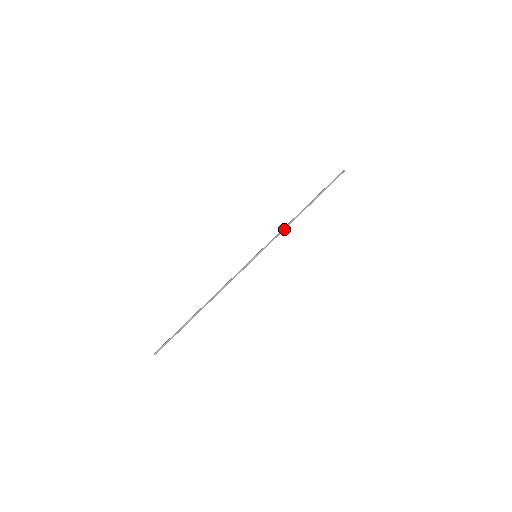
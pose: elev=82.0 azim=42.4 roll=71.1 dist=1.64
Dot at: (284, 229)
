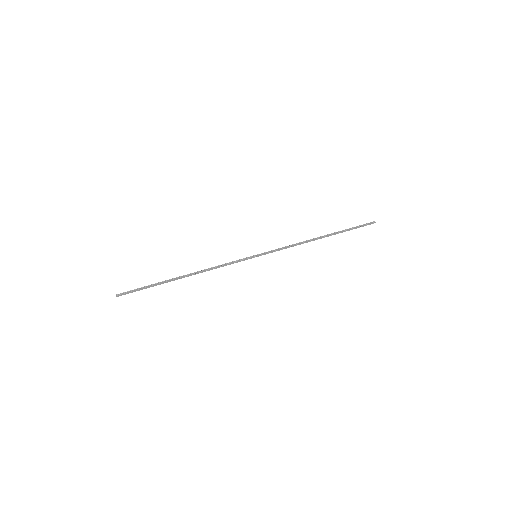
Dot at: (294, 245)
